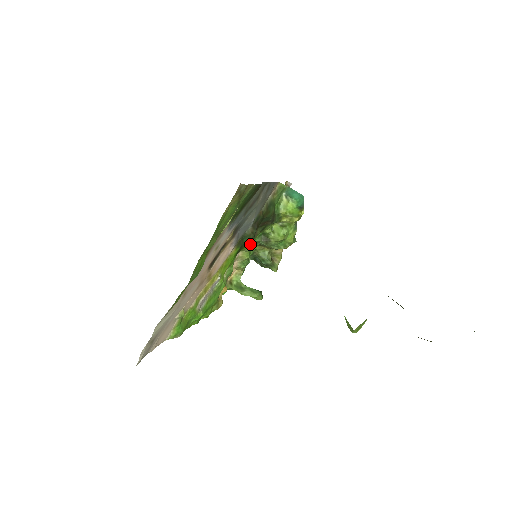
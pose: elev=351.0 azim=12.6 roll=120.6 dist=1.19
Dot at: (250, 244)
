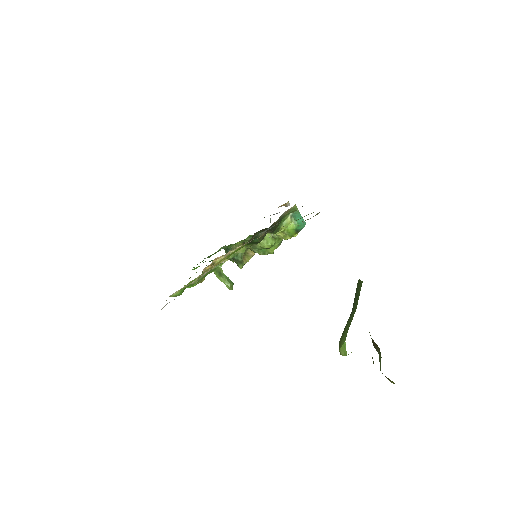
Dot at: occluded
